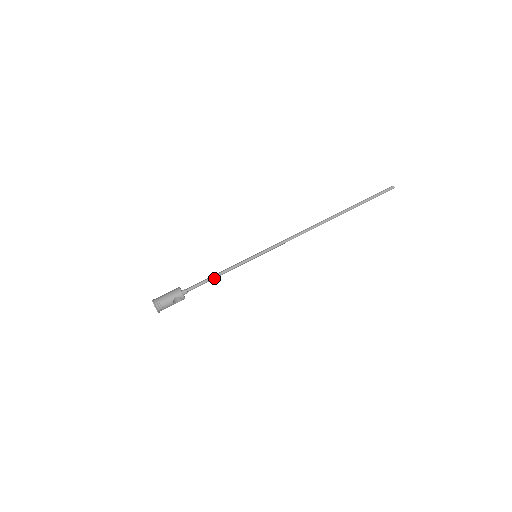
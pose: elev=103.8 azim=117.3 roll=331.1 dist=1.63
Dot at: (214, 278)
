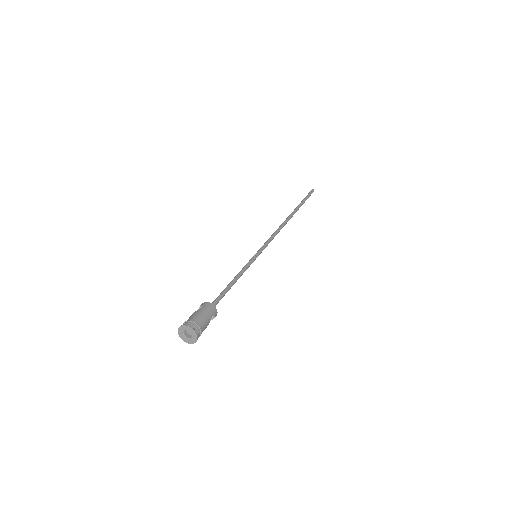
Dot at: occluded
